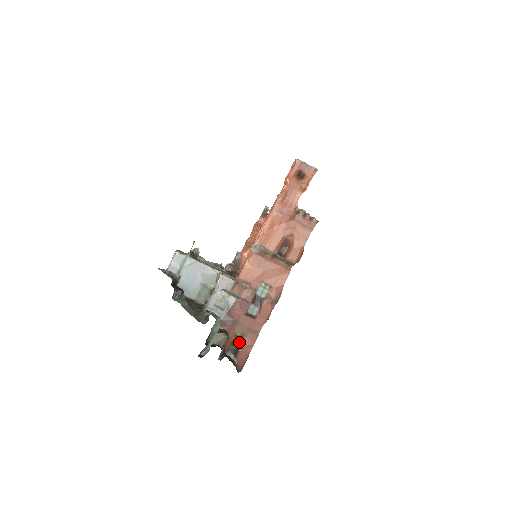
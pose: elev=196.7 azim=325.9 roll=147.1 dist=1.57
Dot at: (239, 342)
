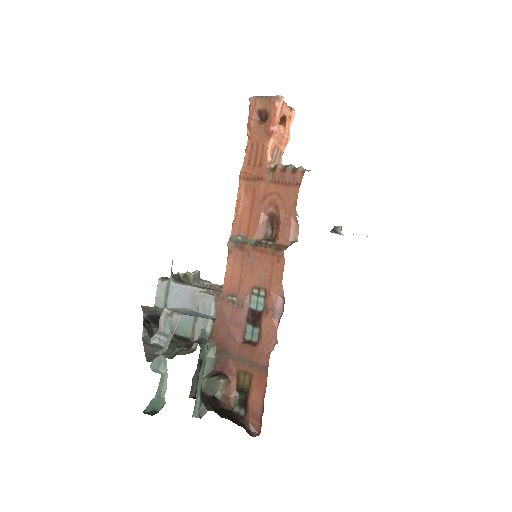
Dot at: (245, 387)
